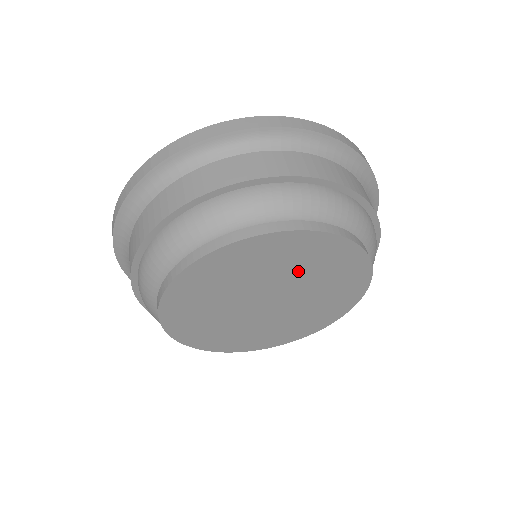
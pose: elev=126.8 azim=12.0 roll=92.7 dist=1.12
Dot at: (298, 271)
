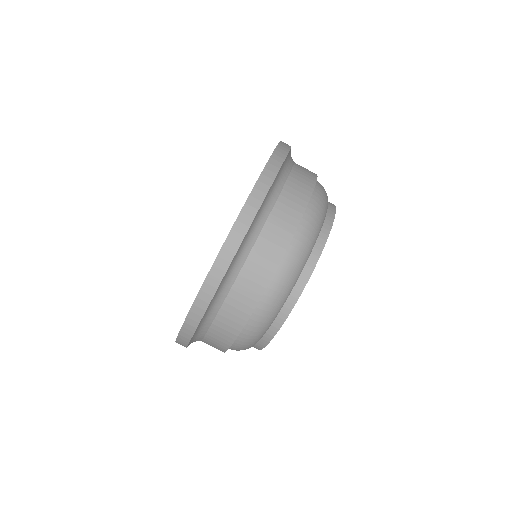
Dot at: occluded
